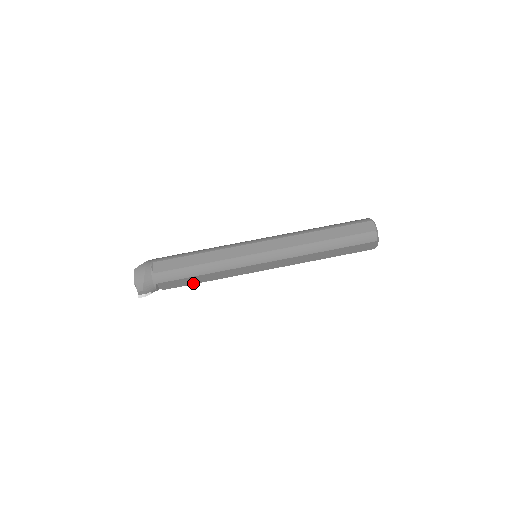
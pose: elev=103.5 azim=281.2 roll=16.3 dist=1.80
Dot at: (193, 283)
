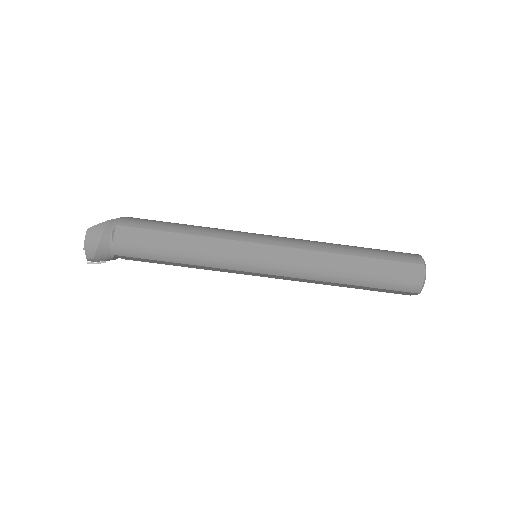
Dot at: (164, 263)
